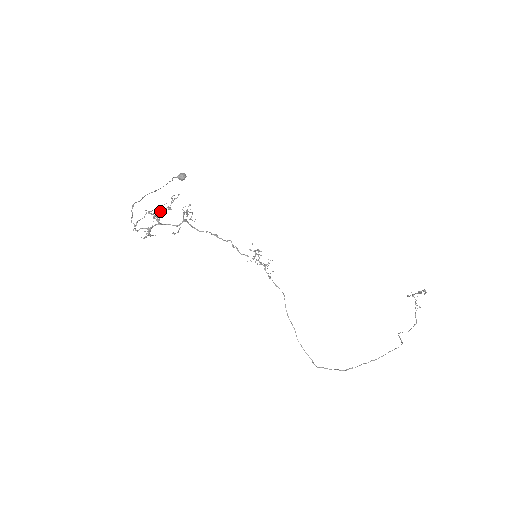
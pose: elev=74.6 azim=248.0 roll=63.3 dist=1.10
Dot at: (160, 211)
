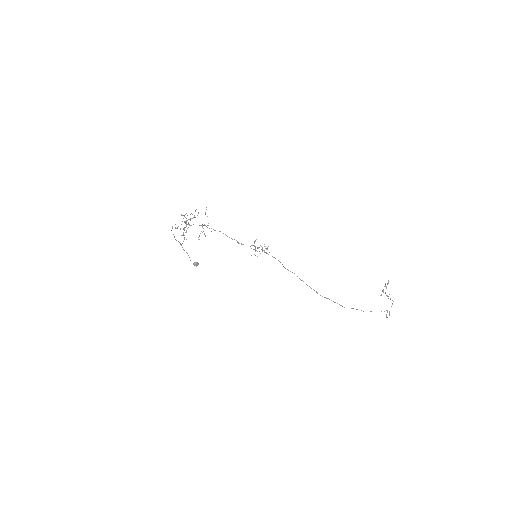
Dot at: (189, 219)
